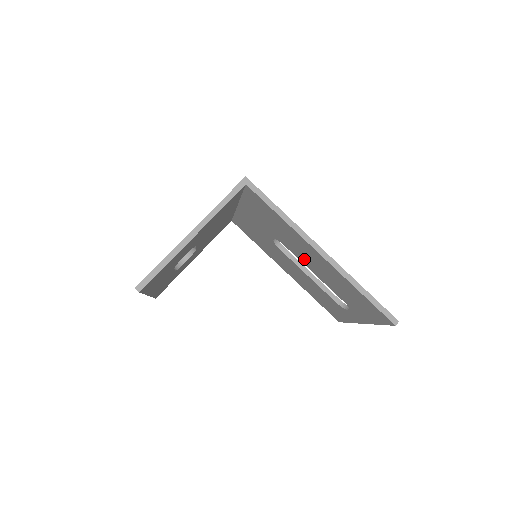
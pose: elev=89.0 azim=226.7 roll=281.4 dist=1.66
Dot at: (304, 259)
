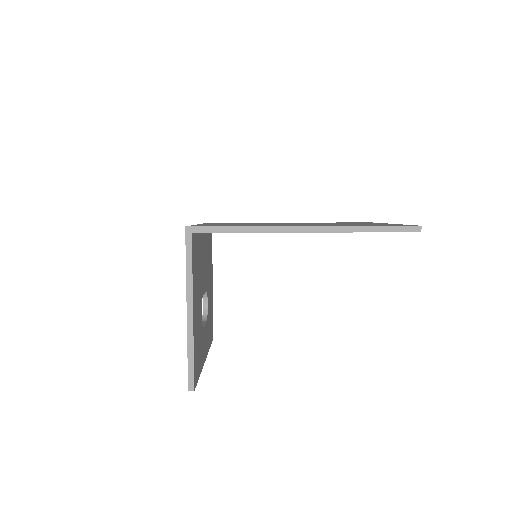
Dot at: occluded
